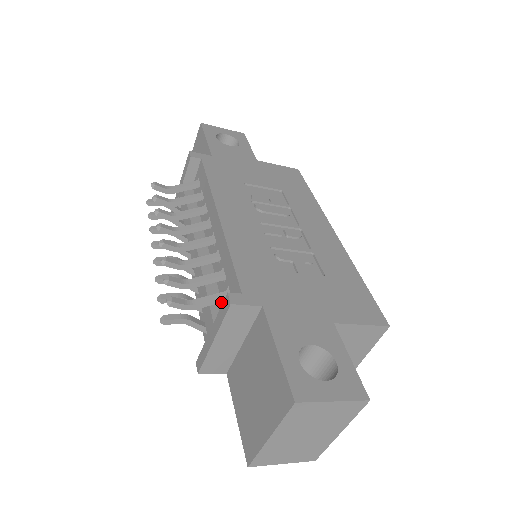
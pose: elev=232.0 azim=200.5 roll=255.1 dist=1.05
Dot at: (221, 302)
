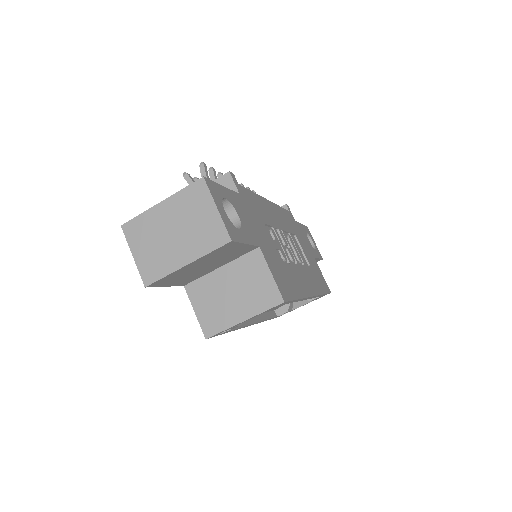
Dot at: occluded
